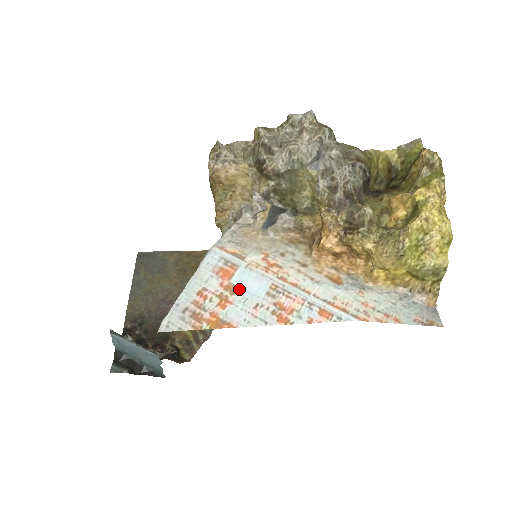
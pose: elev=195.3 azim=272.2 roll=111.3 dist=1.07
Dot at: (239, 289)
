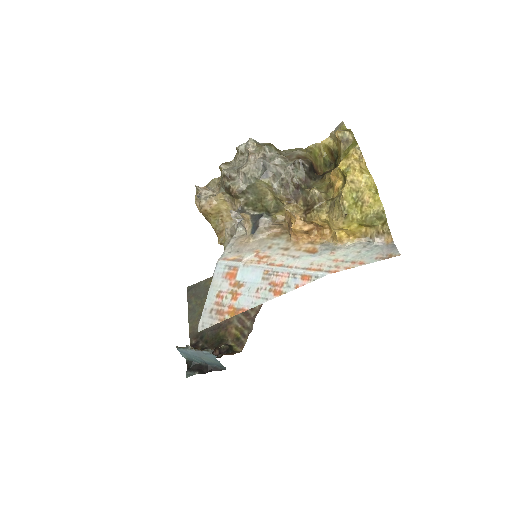
Dot at: (243, 283)
